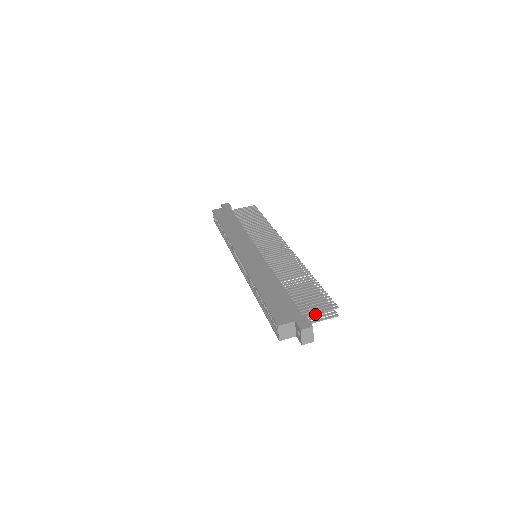
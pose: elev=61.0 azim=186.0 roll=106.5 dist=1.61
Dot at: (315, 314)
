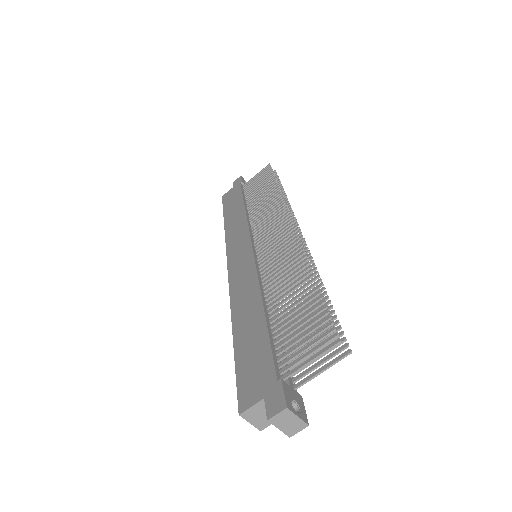
Dot at: occluded
